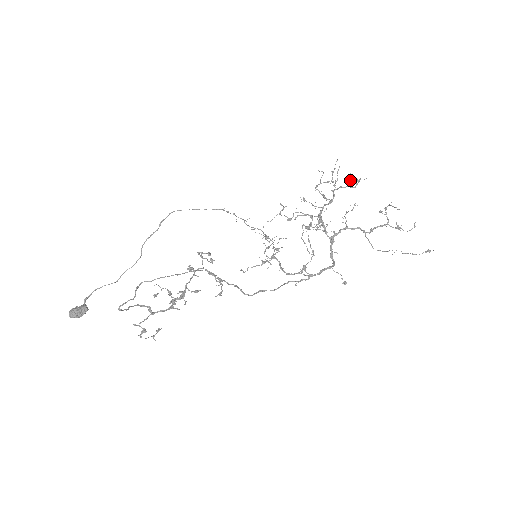
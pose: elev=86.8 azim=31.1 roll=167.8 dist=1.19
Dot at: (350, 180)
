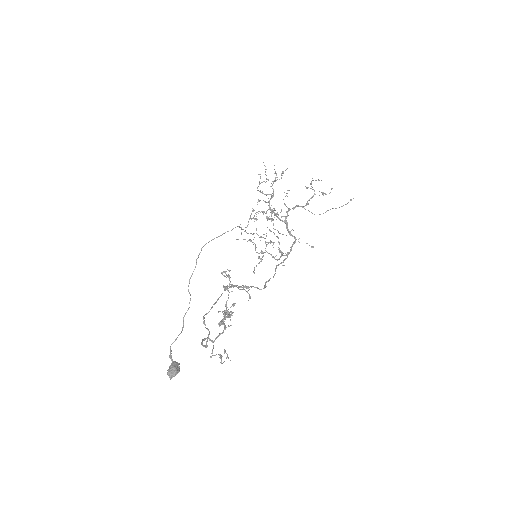
Dot at: occluded
